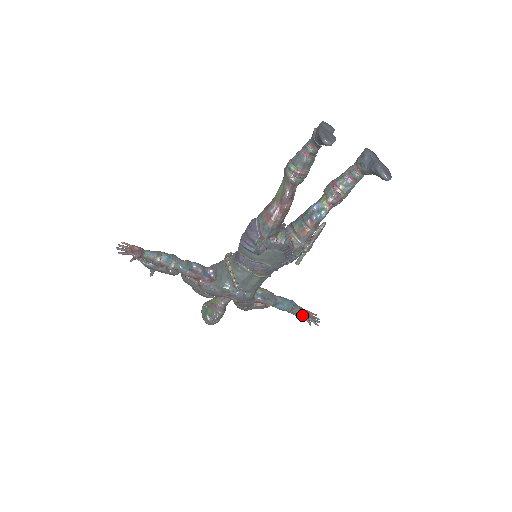
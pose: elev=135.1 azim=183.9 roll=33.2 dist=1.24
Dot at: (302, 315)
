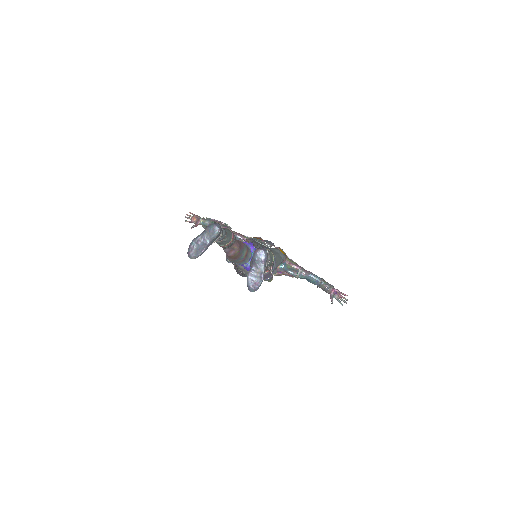
Dot at: (328, 293)
